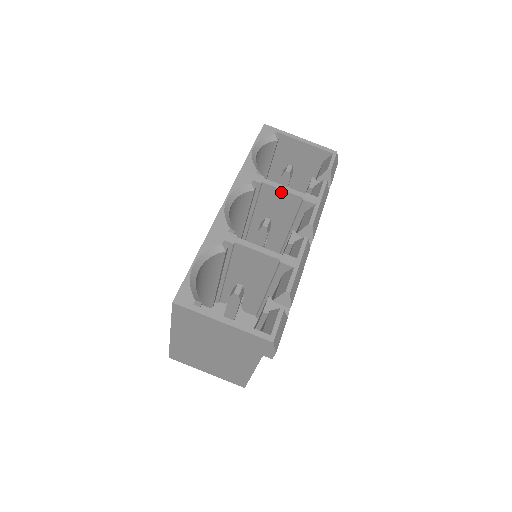
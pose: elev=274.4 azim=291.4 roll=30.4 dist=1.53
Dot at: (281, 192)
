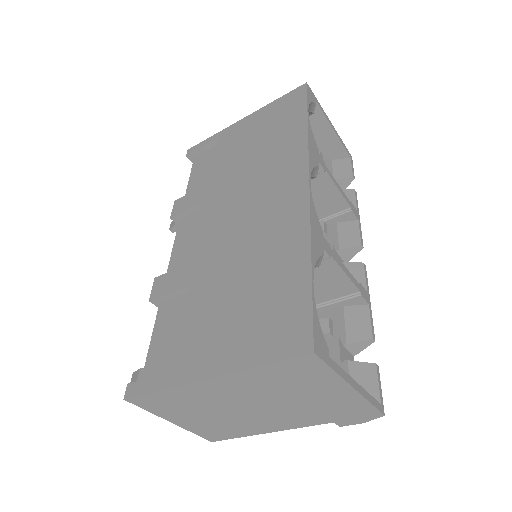
Dot at: (333, 190)
